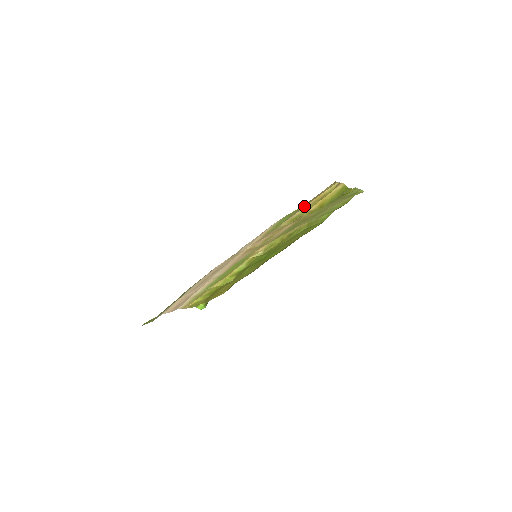
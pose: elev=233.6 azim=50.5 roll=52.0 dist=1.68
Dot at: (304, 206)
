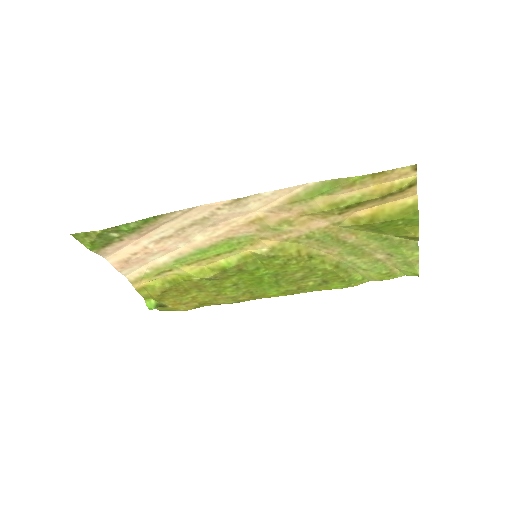
Dot at: (358, 186)
